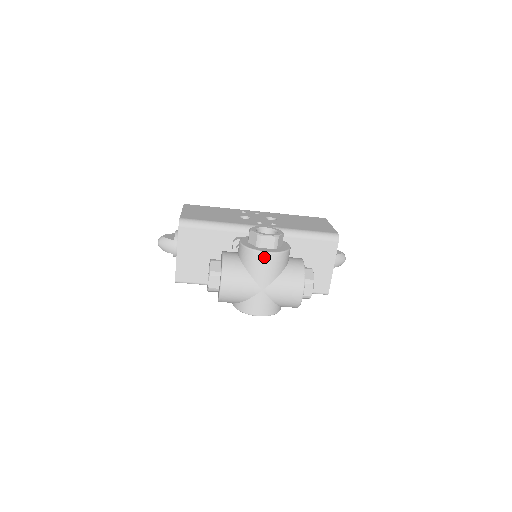
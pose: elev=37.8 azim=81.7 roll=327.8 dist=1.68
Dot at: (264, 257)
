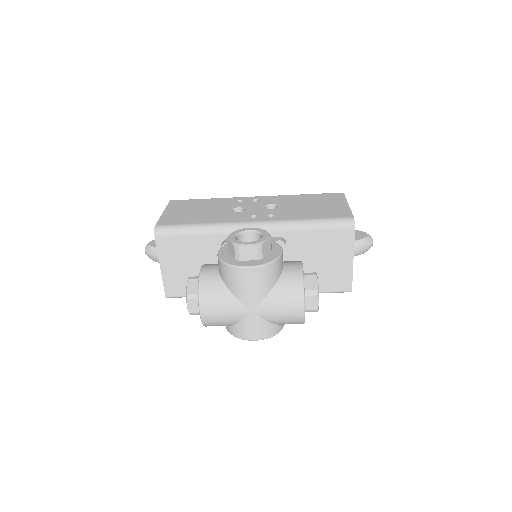
Dot at: (245, 273)
